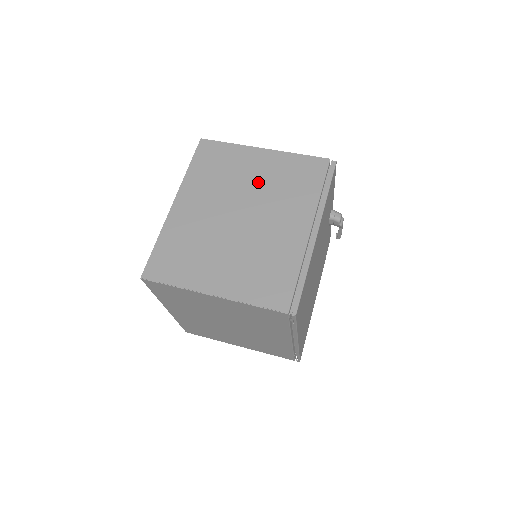
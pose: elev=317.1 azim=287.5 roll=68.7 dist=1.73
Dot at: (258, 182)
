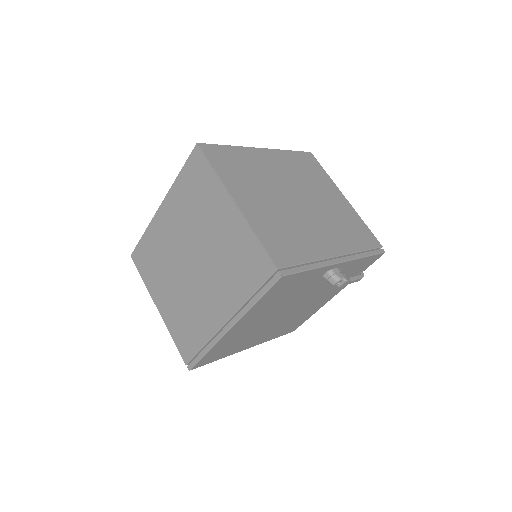
Dot at: (214, 240)
